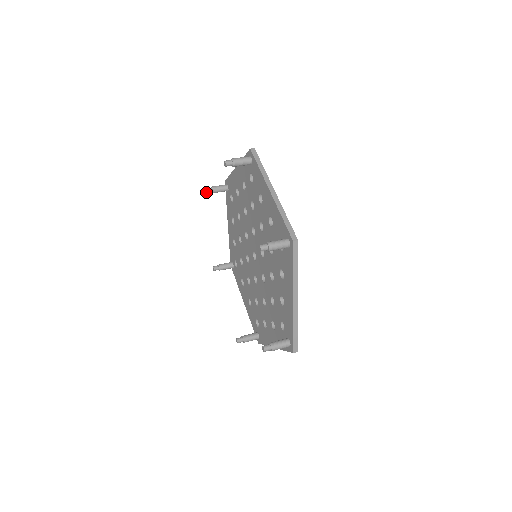
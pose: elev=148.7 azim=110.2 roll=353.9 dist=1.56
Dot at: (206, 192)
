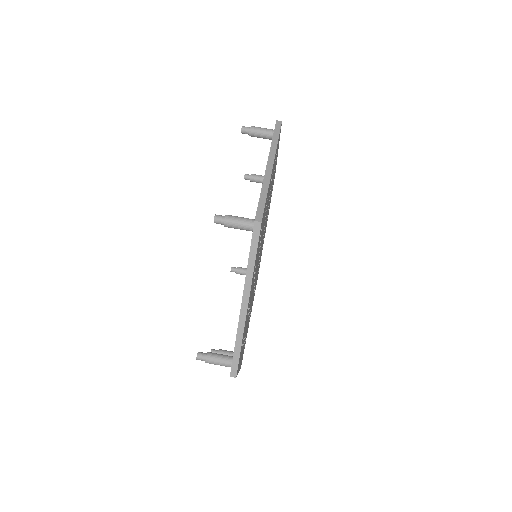
Dot at: (241, 131)
